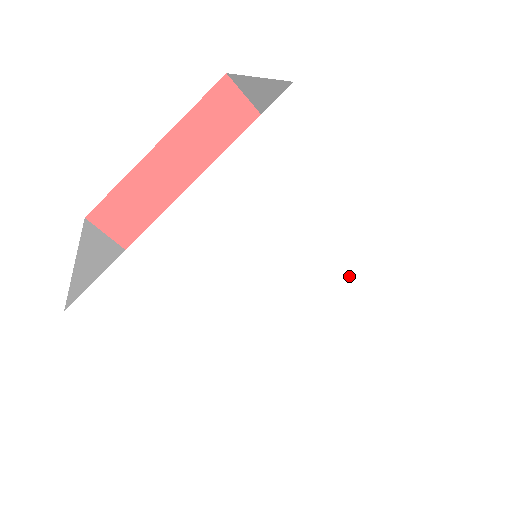
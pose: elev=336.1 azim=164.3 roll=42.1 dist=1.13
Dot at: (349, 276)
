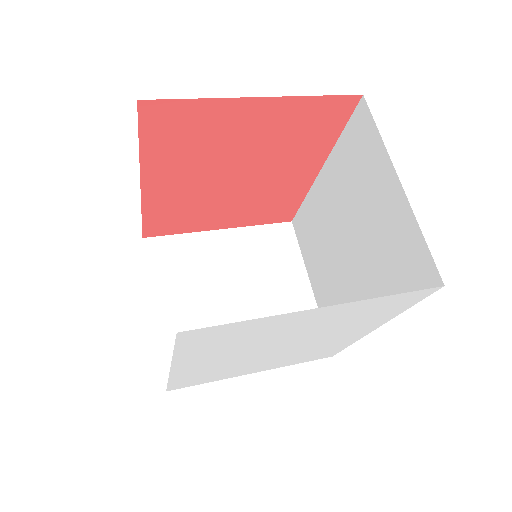
Dot at: (320, 344)
